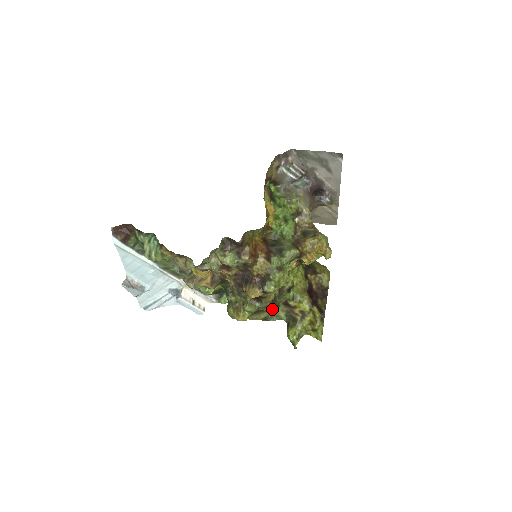
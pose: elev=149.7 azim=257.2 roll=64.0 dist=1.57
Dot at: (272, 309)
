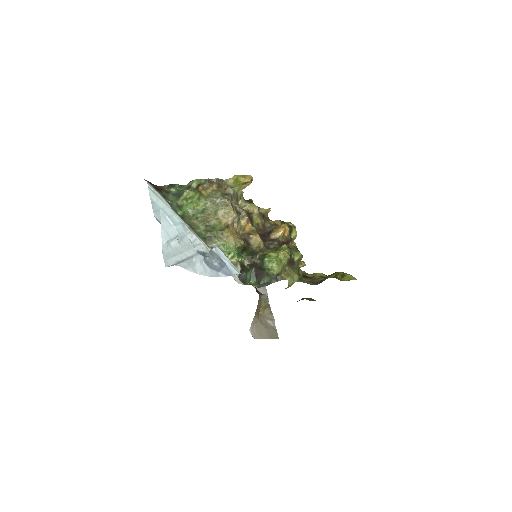
Dot at: (301, 255)
